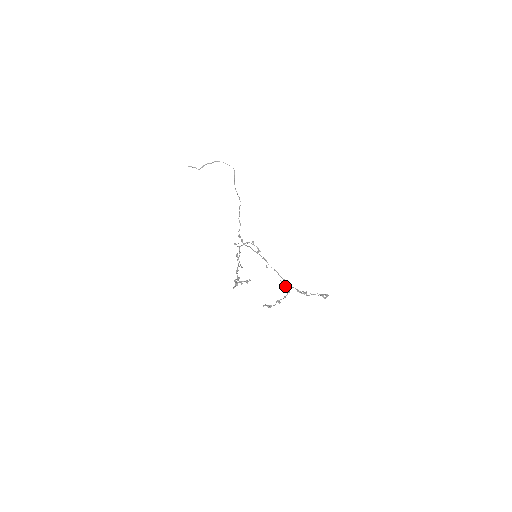
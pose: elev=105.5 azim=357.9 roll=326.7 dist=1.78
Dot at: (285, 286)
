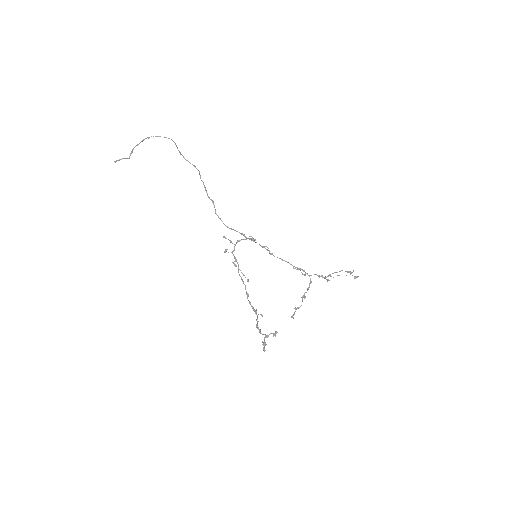
Dot at: occluded
